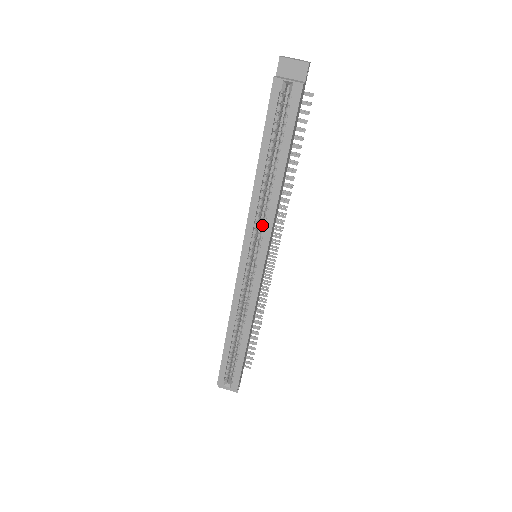
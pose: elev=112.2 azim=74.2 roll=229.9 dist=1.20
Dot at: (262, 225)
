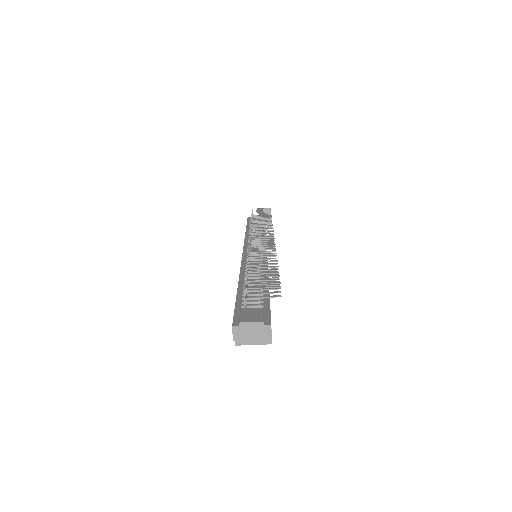
Dot at: occluded
